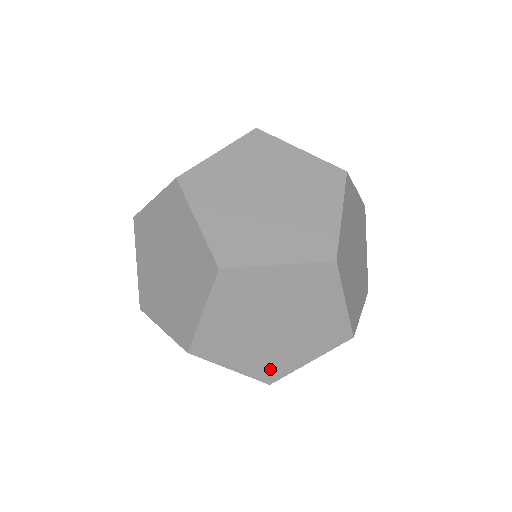
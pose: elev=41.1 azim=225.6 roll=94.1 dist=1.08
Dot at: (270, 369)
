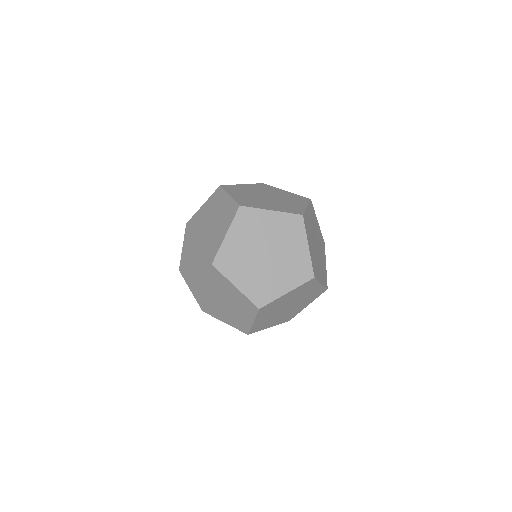
Dot at: (315, 267)
